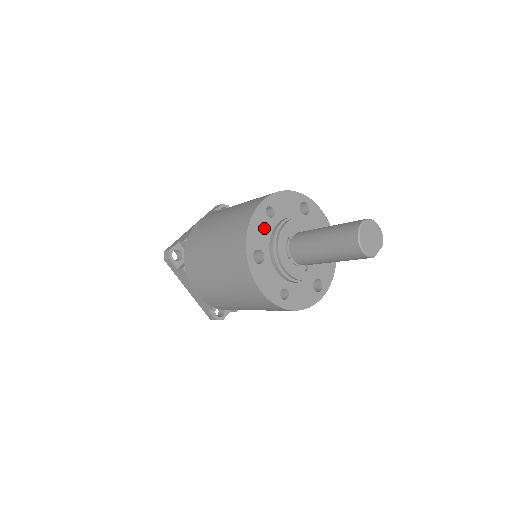
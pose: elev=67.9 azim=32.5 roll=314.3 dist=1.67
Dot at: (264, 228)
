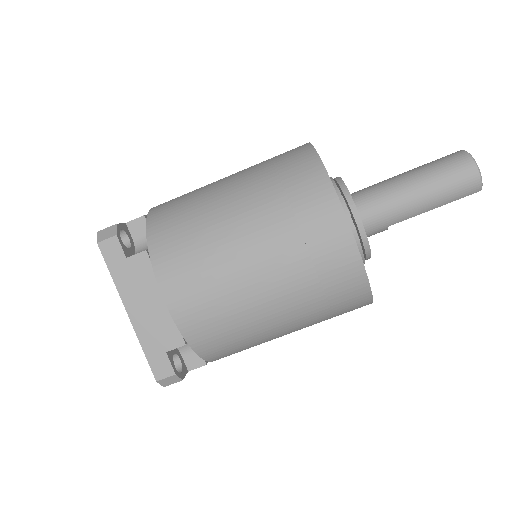
Dot at: occluded
